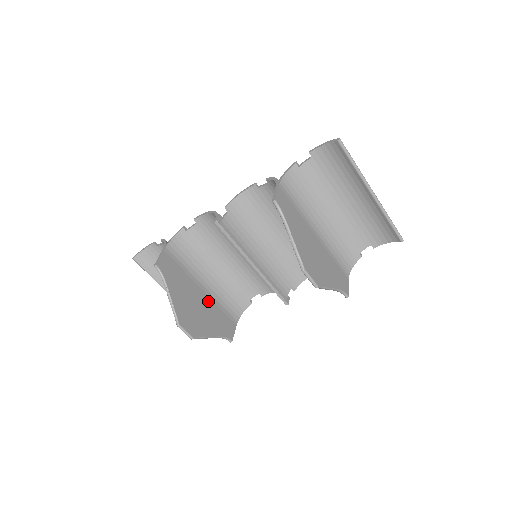
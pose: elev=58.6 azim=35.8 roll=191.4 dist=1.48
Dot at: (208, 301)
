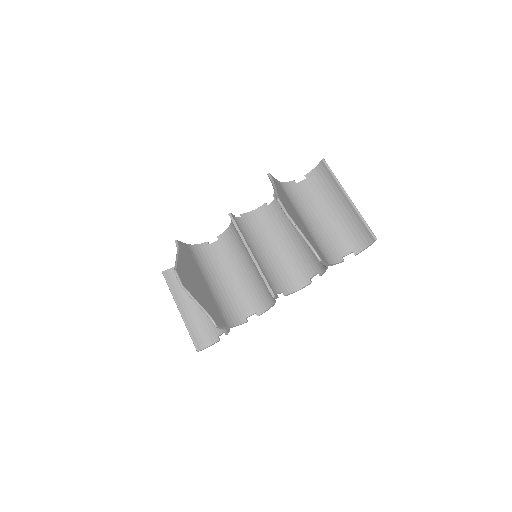
Dot at: (208, 292)
